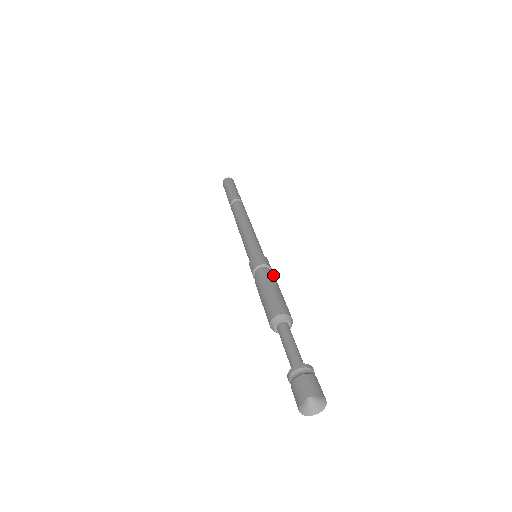
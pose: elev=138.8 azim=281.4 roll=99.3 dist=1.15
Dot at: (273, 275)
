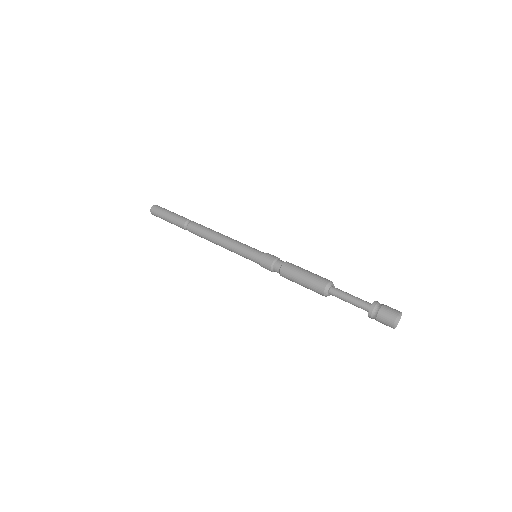
Dot at: occluded
